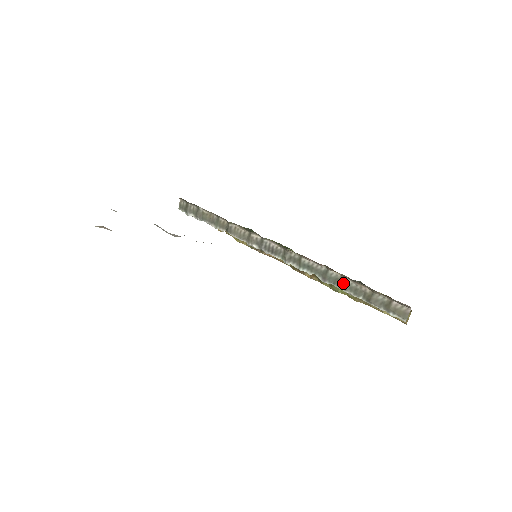
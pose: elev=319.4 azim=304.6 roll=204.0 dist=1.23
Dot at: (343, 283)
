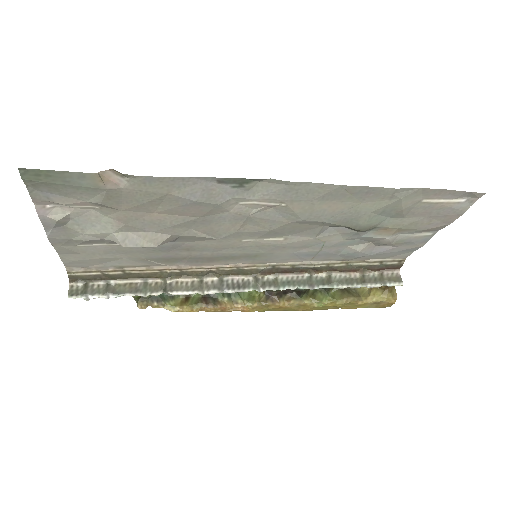
Dot at: (332, 279)
